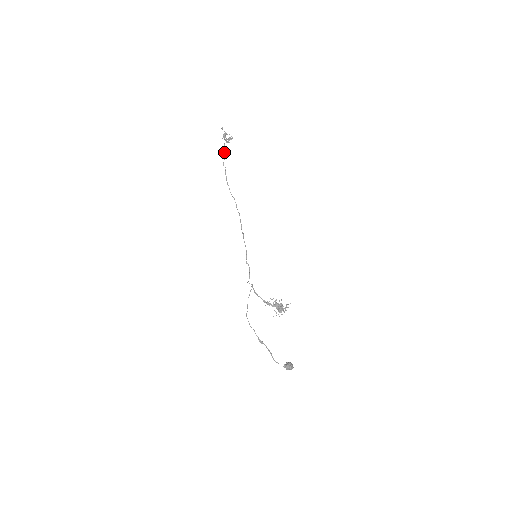
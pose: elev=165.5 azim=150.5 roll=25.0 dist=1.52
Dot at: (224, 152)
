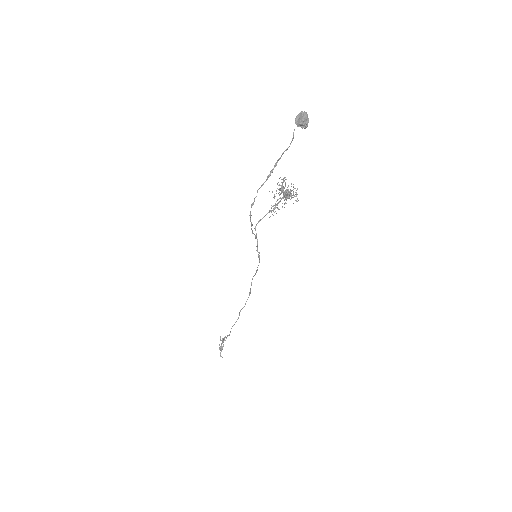
Dot at: (222, 343)
